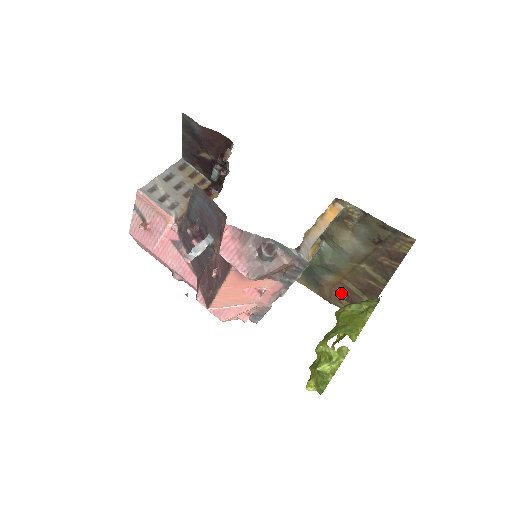
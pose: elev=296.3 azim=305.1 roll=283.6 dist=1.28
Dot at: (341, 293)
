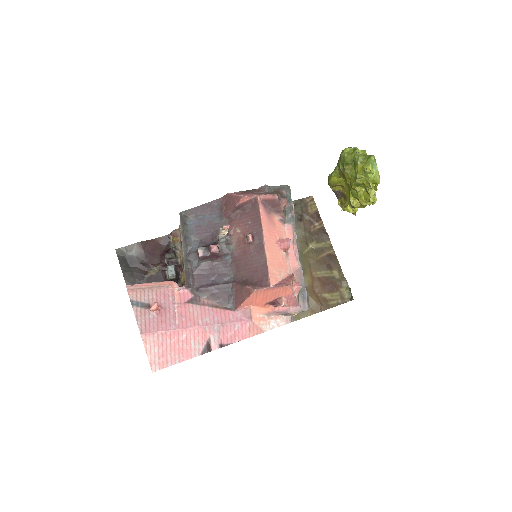
Dot at: (322, 289)
